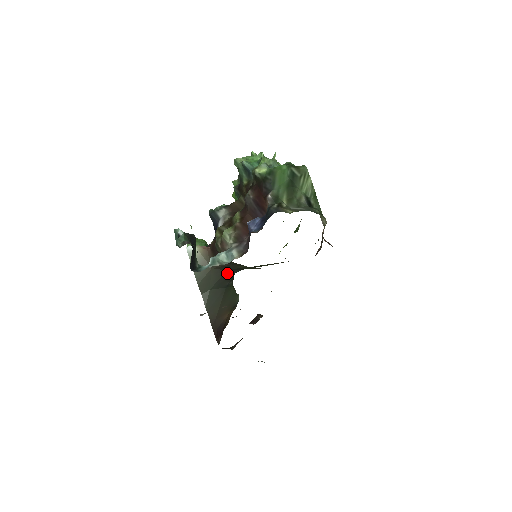
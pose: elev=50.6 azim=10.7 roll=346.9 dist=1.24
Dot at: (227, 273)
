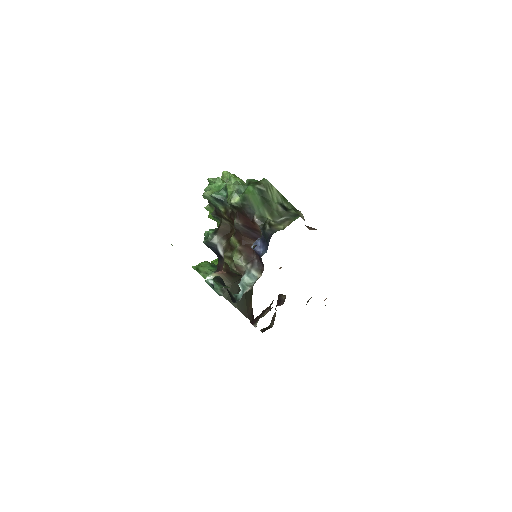
Dot at: occluded
